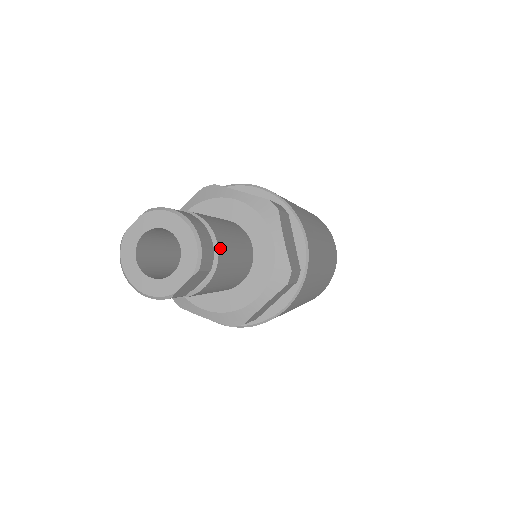
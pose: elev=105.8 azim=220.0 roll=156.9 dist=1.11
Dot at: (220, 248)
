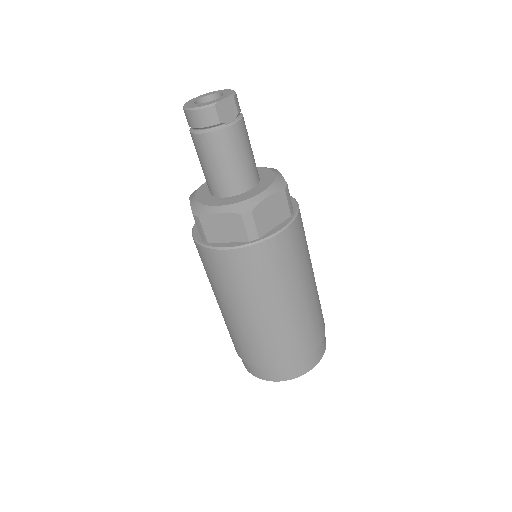
Dot at: occluded
